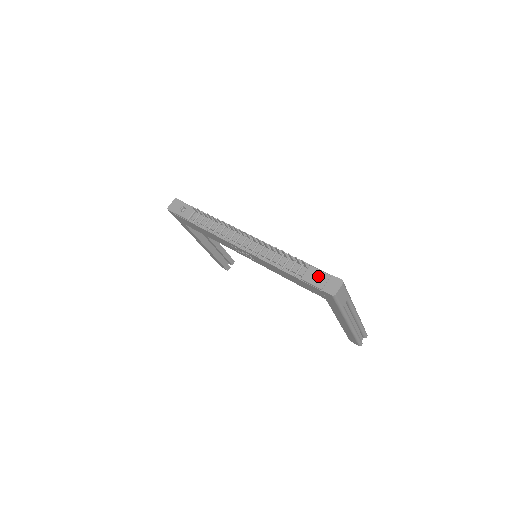
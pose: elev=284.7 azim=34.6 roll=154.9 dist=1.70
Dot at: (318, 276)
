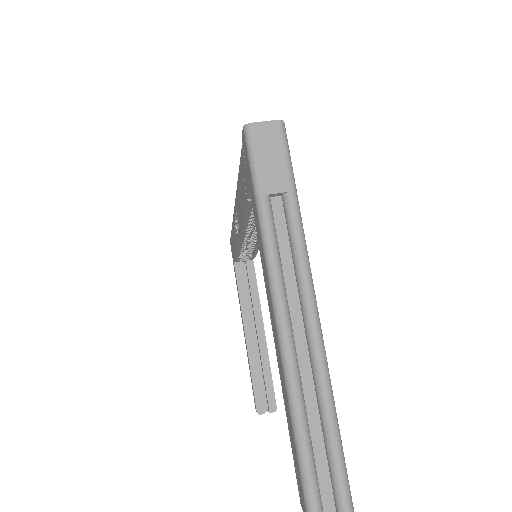
Dot at: occluded
